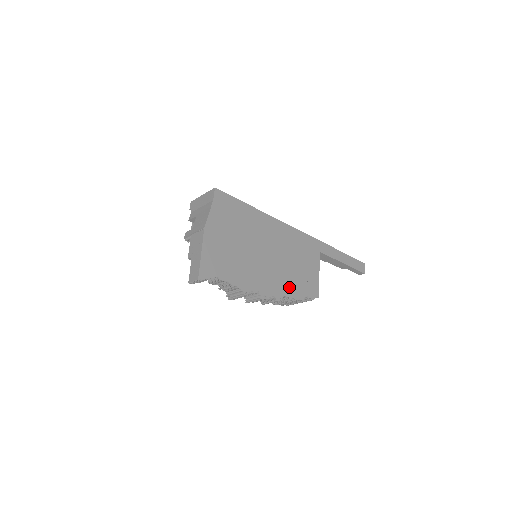
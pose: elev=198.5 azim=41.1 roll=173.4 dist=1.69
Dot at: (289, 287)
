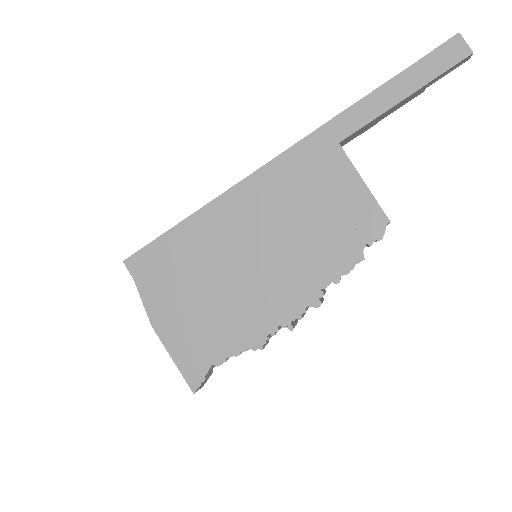
Dot at: (323, 266)
